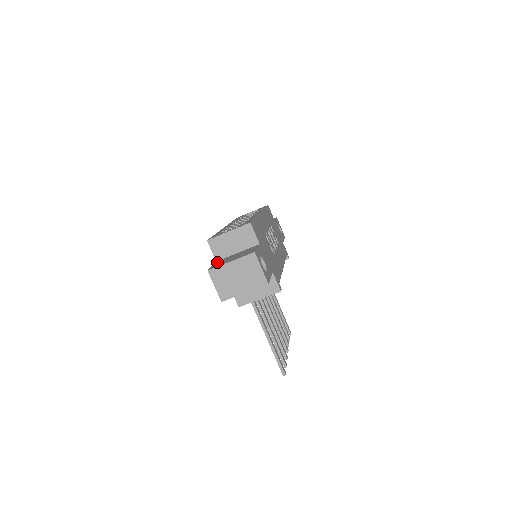
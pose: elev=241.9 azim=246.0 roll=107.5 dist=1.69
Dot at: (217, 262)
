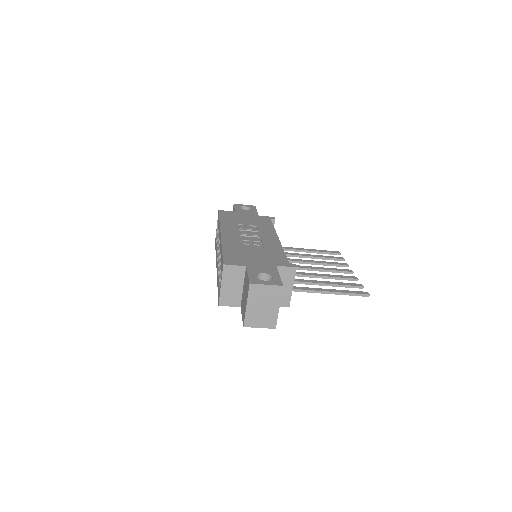
Dot at: (241, 309)
